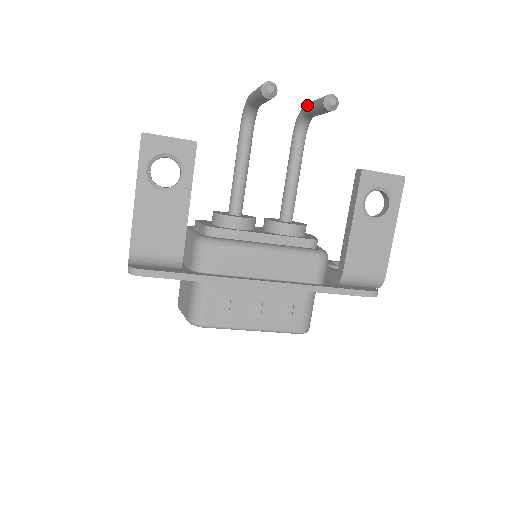
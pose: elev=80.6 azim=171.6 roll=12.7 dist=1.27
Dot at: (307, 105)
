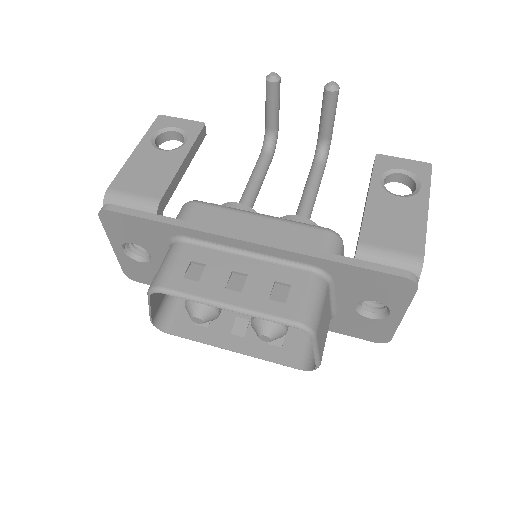
Dot at: occluded
